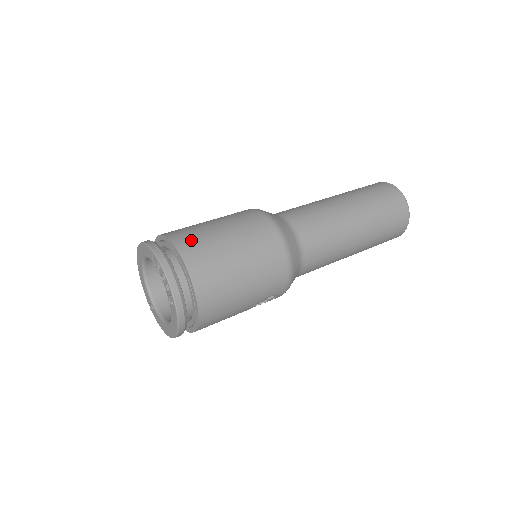
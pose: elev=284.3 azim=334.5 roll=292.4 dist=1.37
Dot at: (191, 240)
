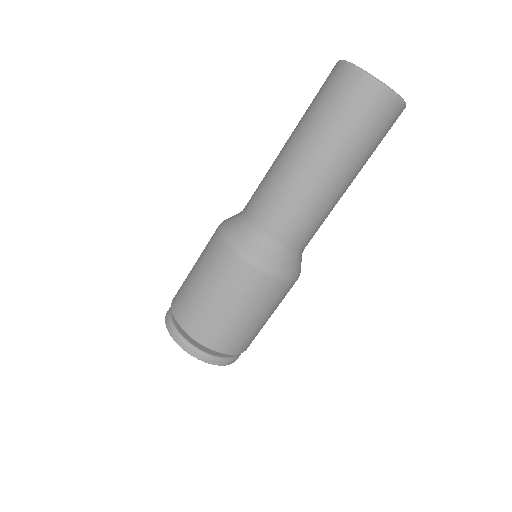
Dot at: (197, 324)
